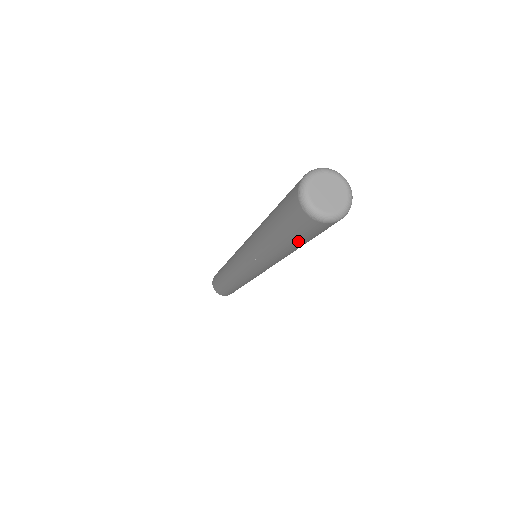
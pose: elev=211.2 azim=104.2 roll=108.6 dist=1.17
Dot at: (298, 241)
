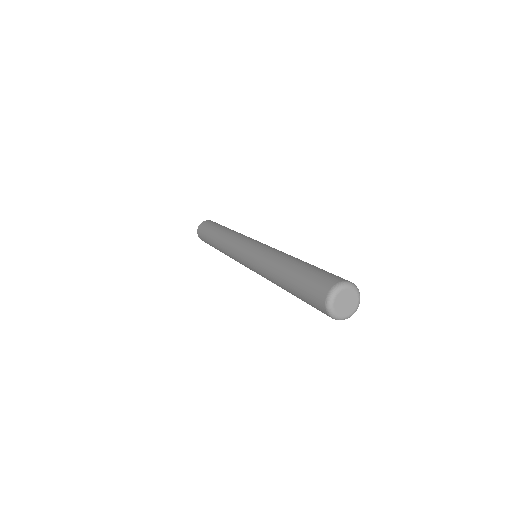
Dot at: occluded
